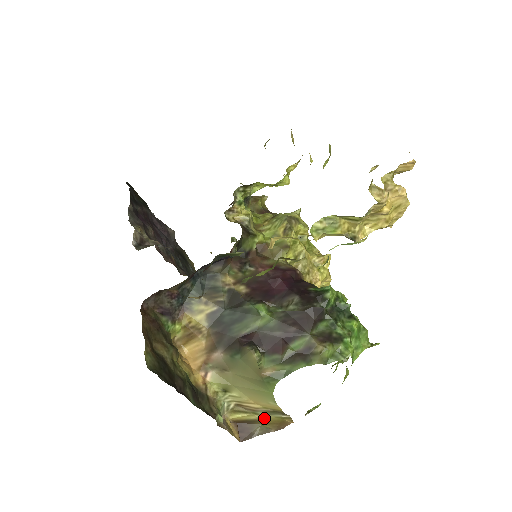
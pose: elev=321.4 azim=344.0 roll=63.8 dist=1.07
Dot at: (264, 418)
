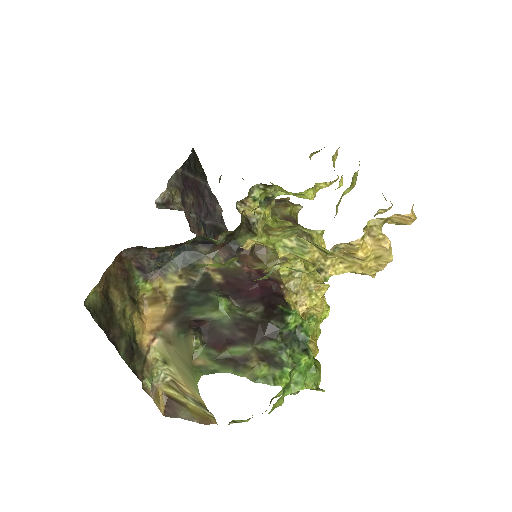
Dot at: (192, 405)
